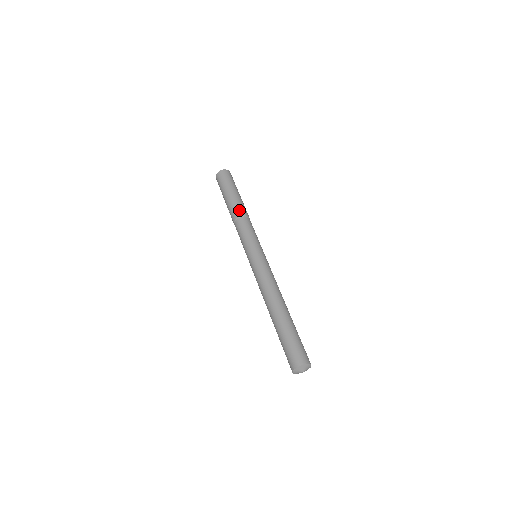
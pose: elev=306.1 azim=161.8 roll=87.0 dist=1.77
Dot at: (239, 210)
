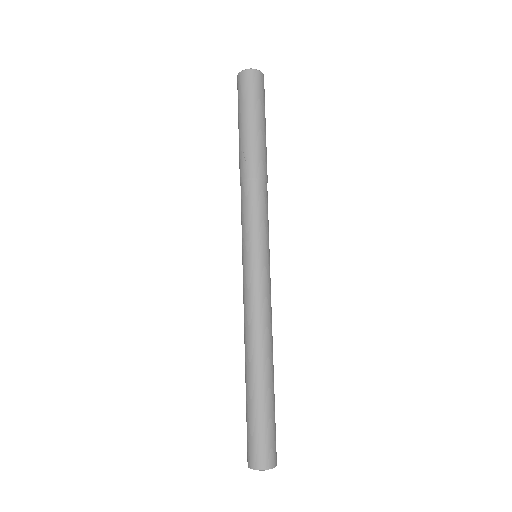
Dot at: (265, 167)
